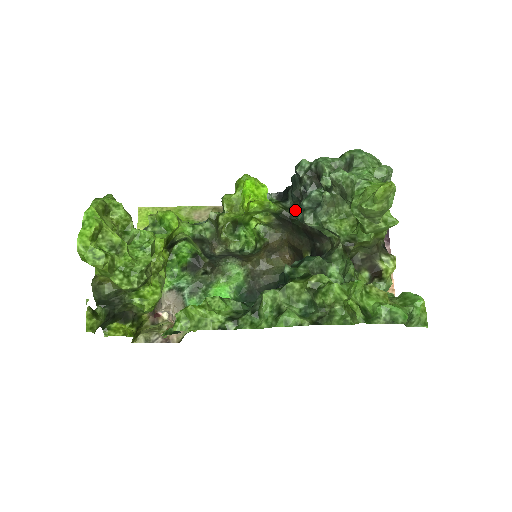
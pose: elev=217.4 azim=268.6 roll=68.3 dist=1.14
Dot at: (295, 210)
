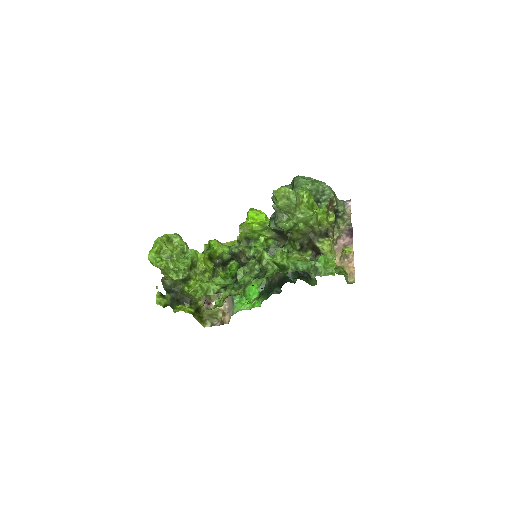
Dot at: occluded
